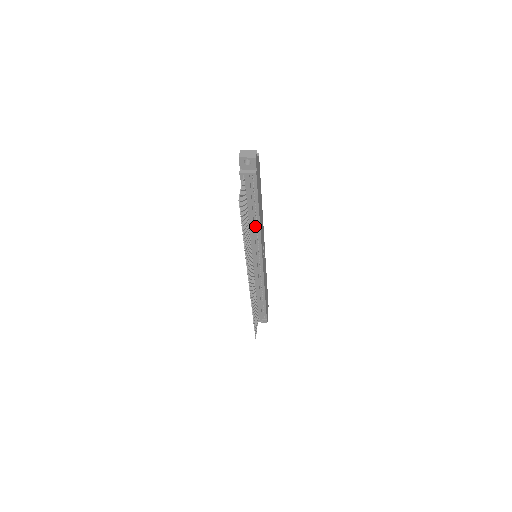
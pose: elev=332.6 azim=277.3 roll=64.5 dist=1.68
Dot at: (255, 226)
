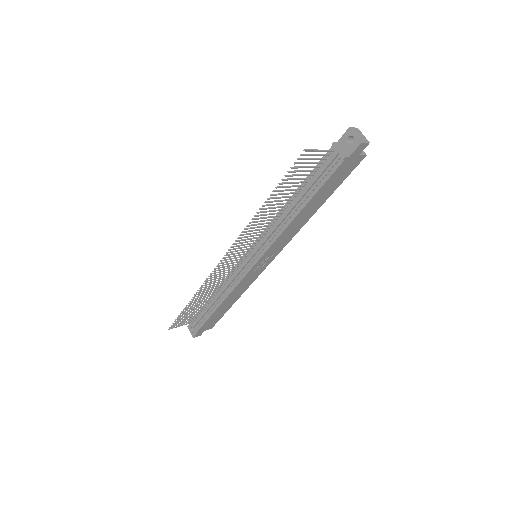
Dot at: (287, 218)
